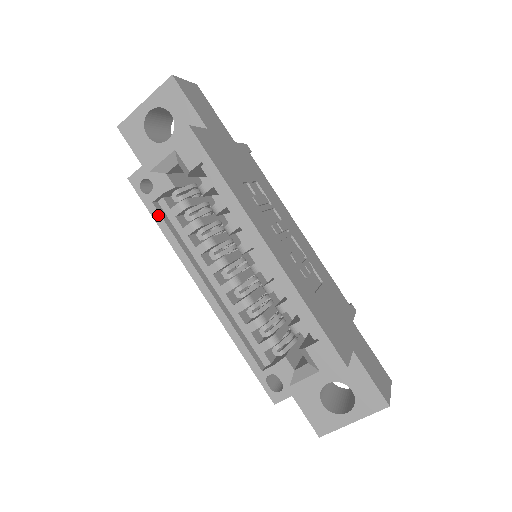
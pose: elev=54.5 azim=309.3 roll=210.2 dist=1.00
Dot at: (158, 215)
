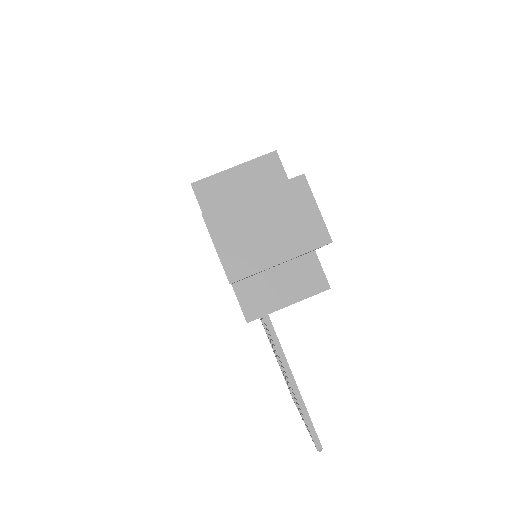
Dot at: occluded
